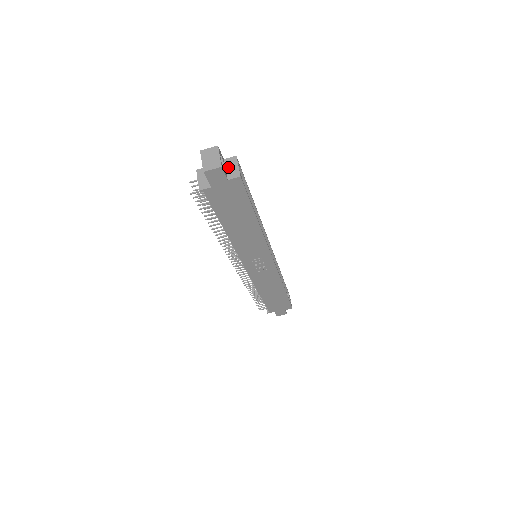
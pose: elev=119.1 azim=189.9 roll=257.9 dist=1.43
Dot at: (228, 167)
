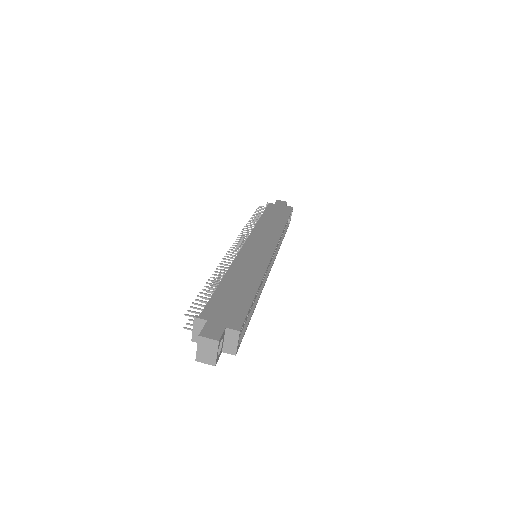
Dot at: (227, 339)
